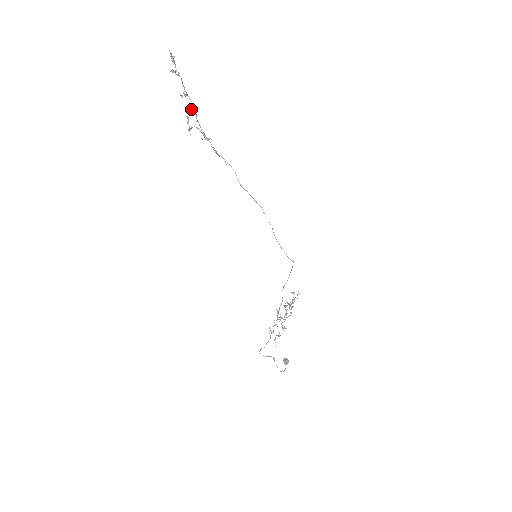
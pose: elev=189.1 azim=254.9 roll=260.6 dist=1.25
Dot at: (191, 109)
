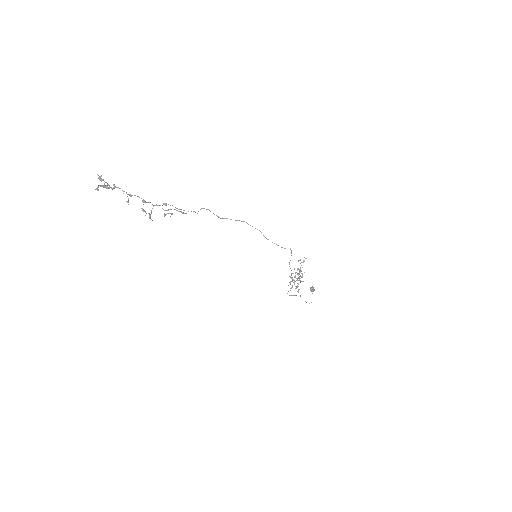
Dot at: (142, 201)
